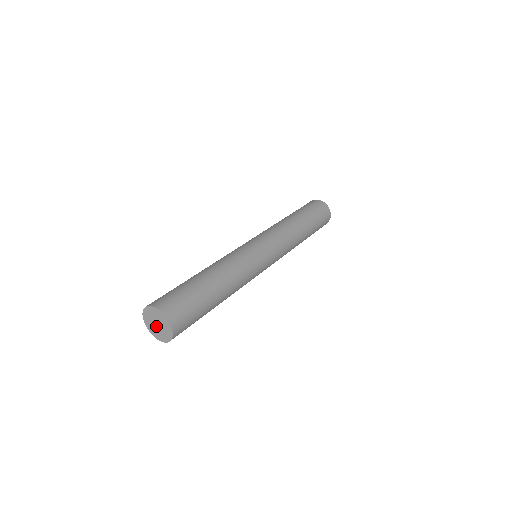
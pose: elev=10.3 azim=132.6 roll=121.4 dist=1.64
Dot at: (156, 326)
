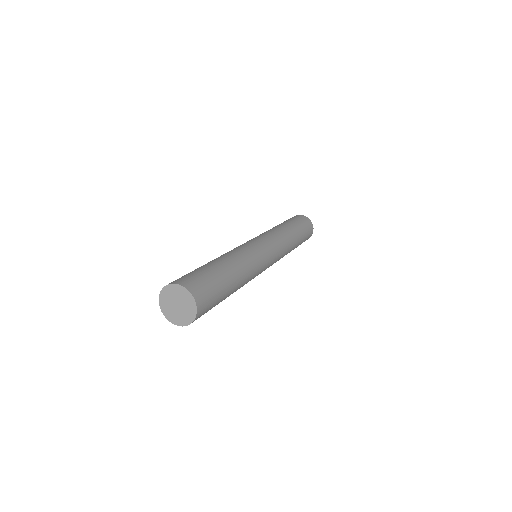
Dot at: (179, 309)
